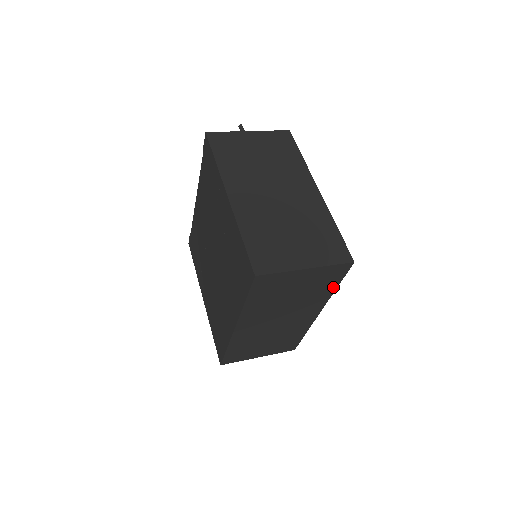
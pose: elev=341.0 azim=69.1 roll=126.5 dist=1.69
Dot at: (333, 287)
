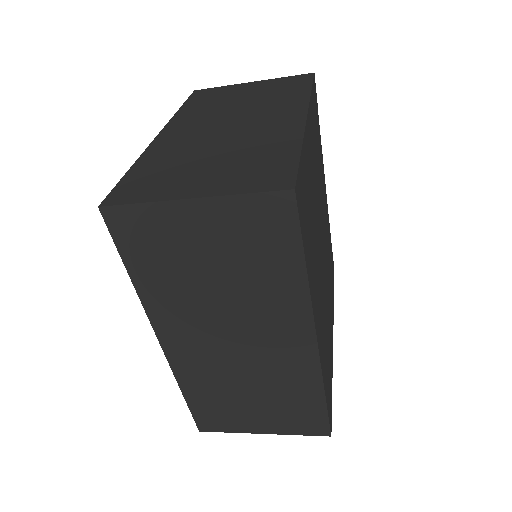
Dot at: (296, 265)
